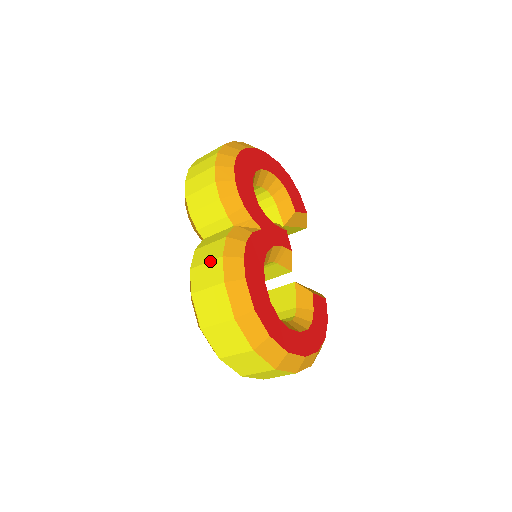
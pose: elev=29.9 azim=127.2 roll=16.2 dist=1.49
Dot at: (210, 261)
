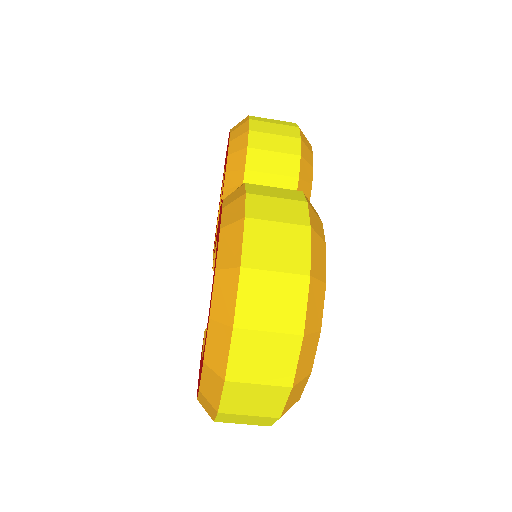
Dot at: (285, 198)
